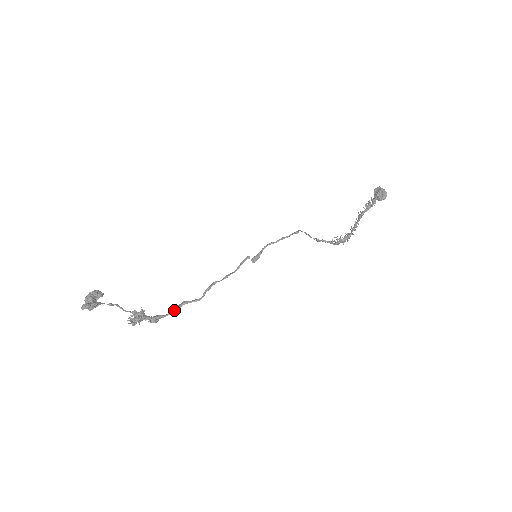
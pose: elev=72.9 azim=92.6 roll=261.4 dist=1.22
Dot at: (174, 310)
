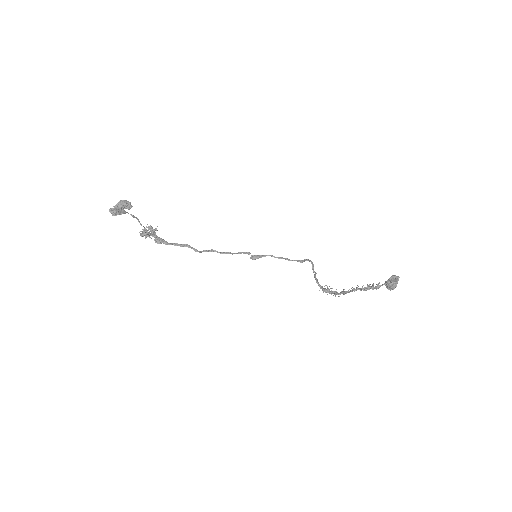
Dot at: (176, 245)
